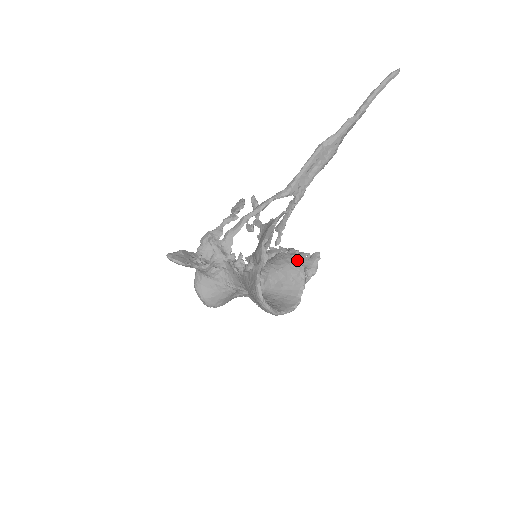
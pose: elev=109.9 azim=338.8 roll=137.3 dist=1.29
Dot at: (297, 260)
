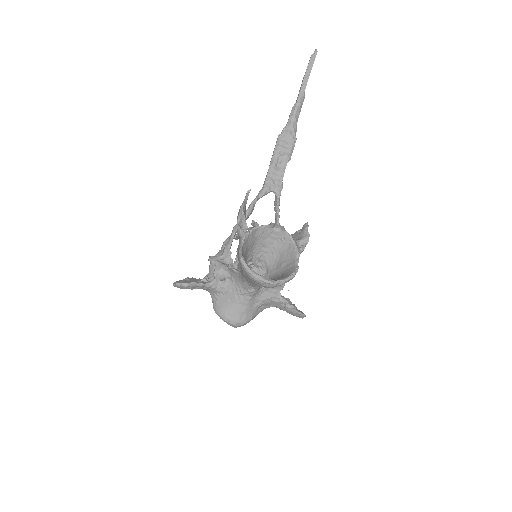
Dot at: (281, 232)
